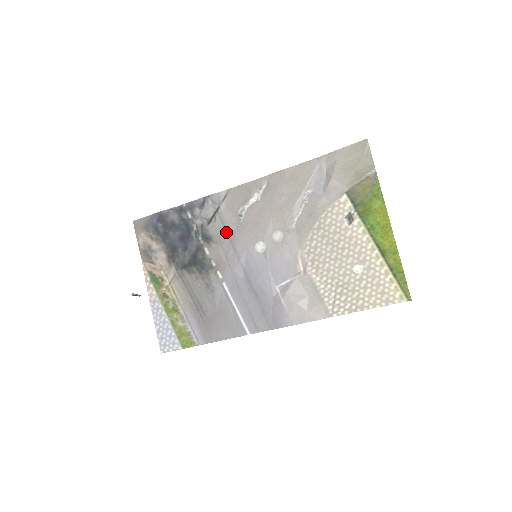
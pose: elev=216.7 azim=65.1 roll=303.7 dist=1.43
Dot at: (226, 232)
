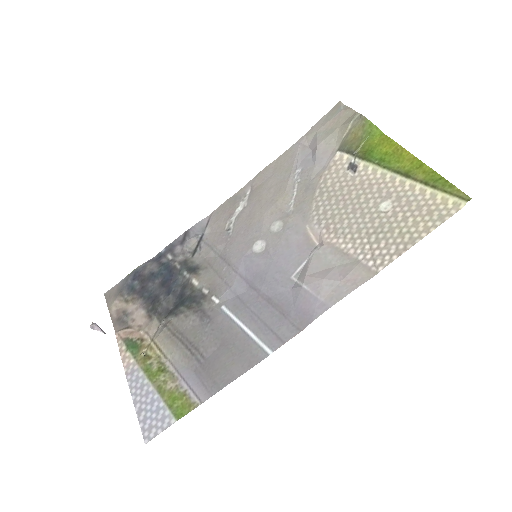
Dot at: (215, 252)
